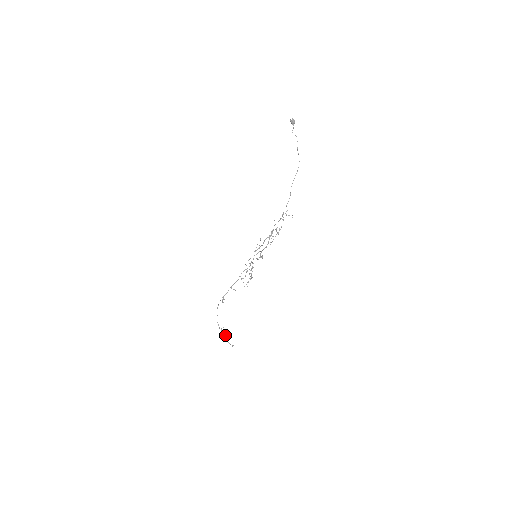
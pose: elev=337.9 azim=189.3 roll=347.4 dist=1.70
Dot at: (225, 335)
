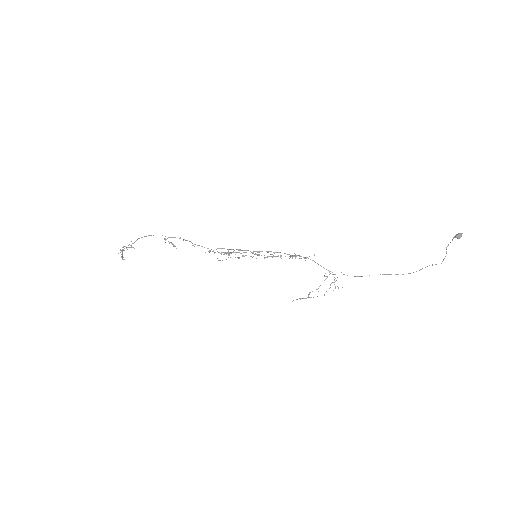
Dot at: (126, 247)
